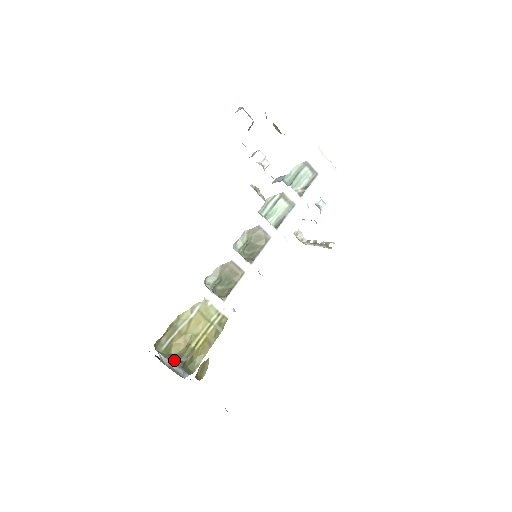
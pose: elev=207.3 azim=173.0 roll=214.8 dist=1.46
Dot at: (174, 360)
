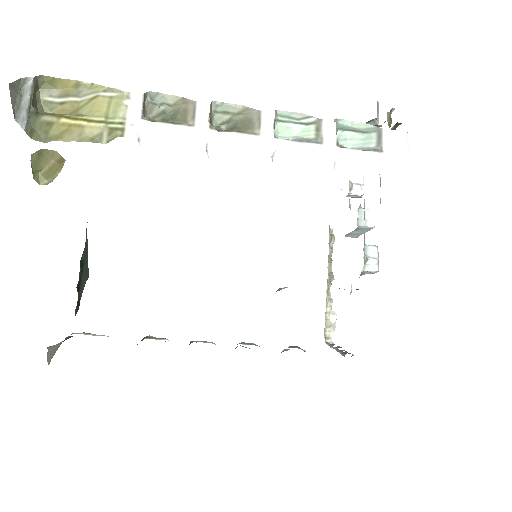
Dot at: (37, 109)
